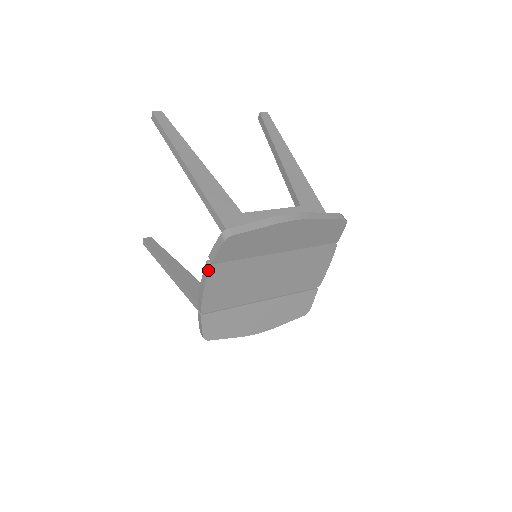
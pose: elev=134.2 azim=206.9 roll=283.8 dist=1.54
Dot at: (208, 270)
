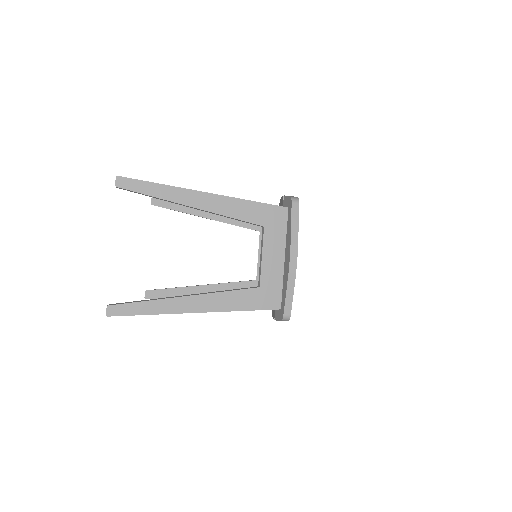
Dot at: occluded
